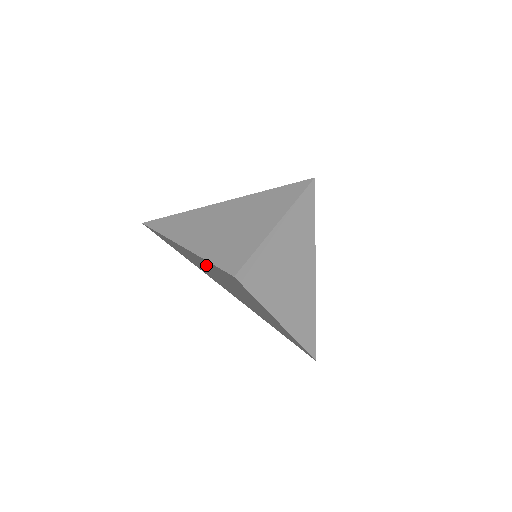
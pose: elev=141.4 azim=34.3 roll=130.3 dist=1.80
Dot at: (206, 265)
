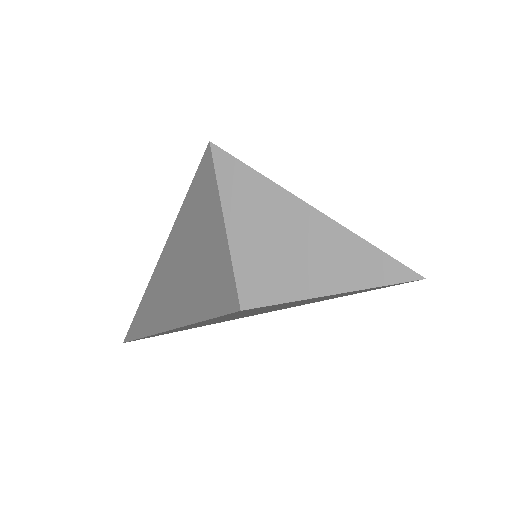
Dot at: (215, 229)
